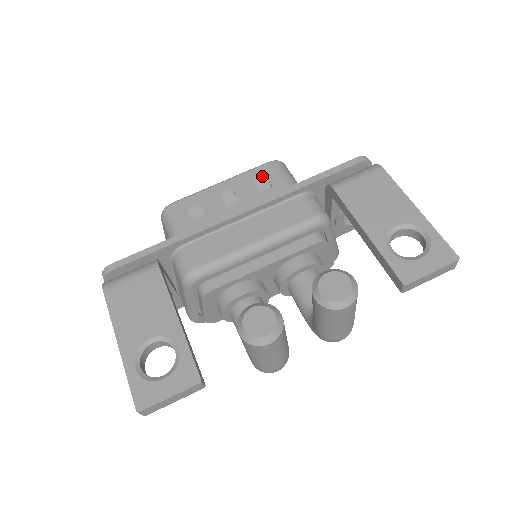
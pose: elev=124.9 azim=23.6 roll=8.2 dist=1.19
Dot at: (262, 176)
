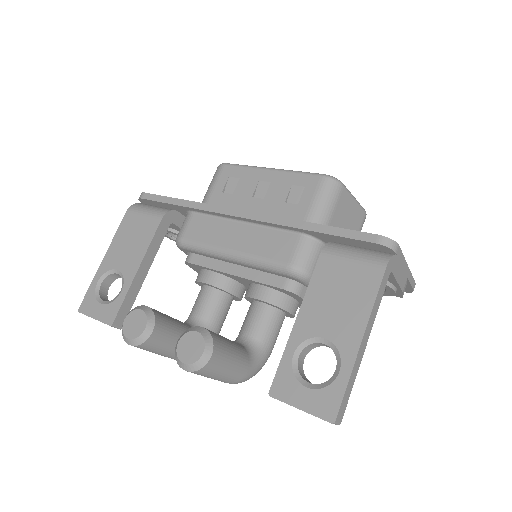
Dot at: (301, 186)
